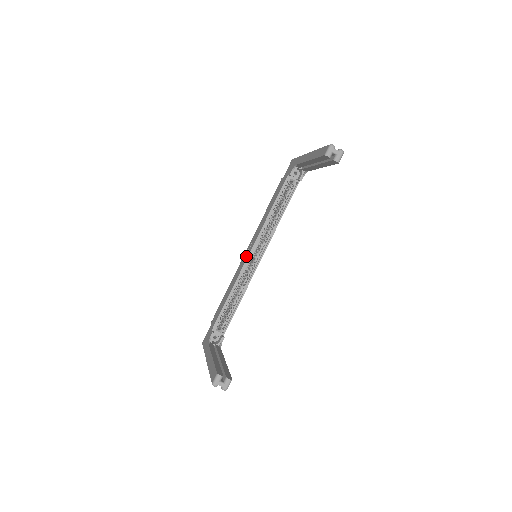
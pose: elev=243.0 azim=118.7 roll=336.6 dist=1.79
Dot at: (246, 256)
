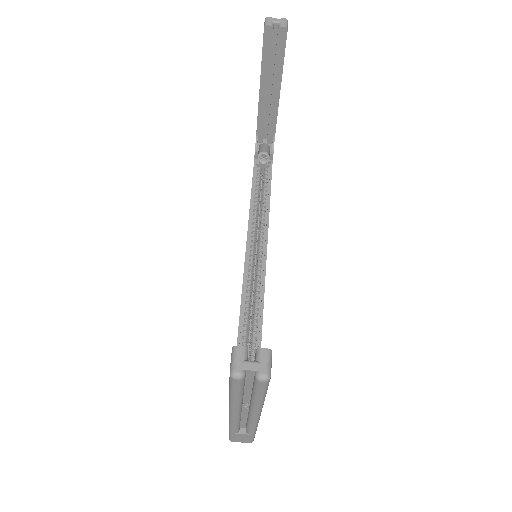
Dot at: occluded
